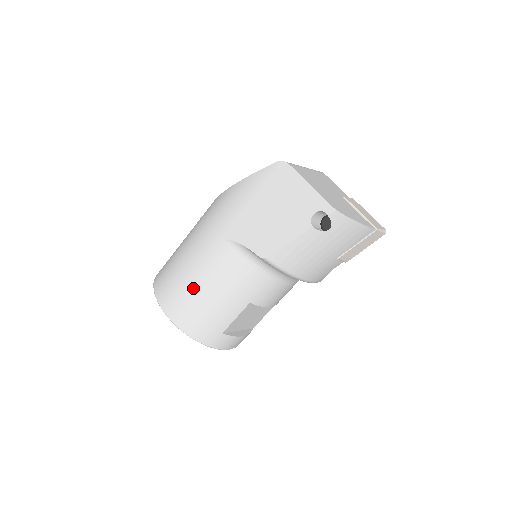
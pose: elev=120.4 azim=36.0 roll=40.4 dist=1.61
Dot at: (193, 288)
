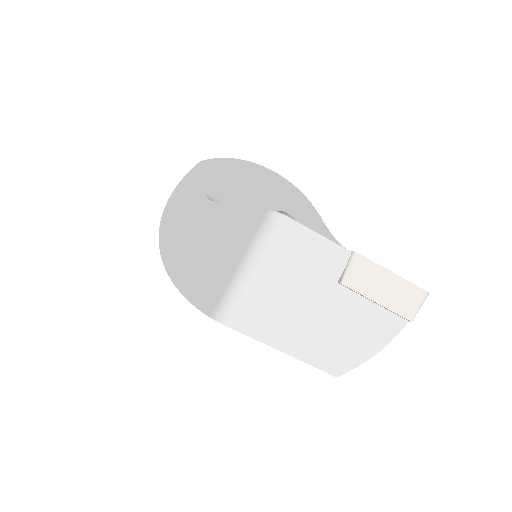
Dot at: occluded
